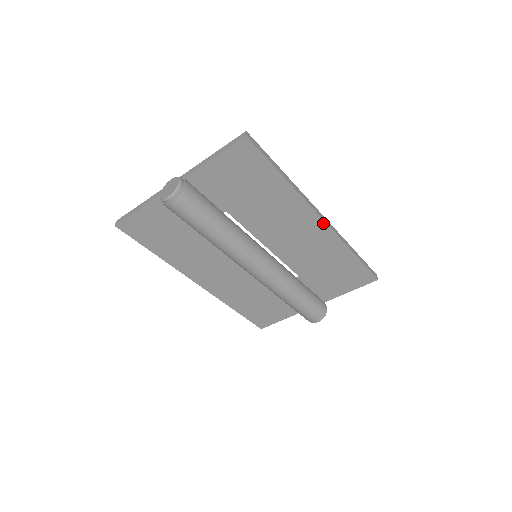
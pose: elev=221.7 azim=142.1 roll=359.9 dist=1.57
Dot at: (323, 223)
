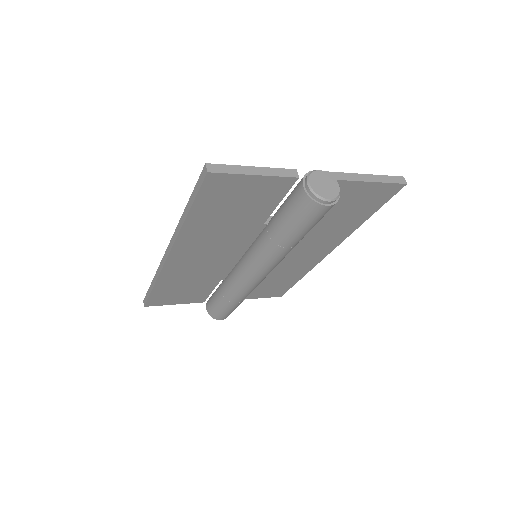
Dot at: (326, 254)
